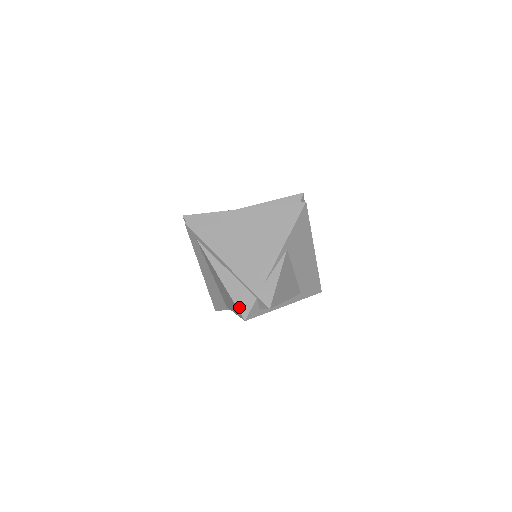
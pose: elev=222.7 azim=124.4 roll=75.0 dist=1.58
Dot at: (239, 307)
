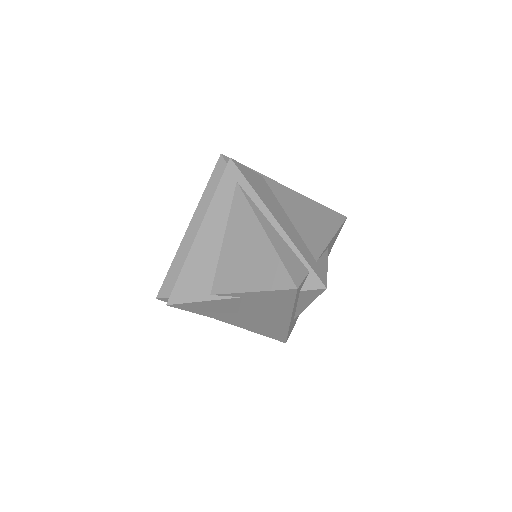
Dot at: (290, 271)
